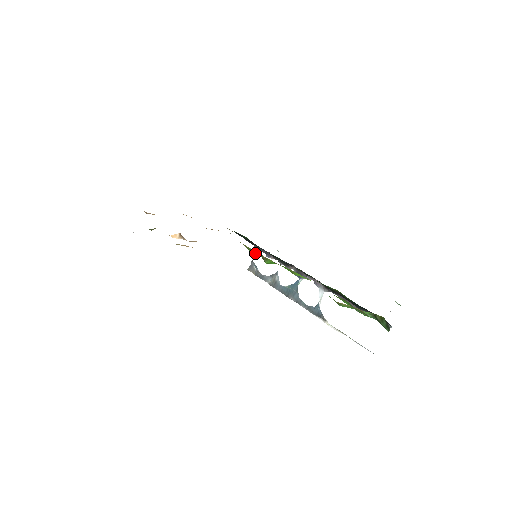
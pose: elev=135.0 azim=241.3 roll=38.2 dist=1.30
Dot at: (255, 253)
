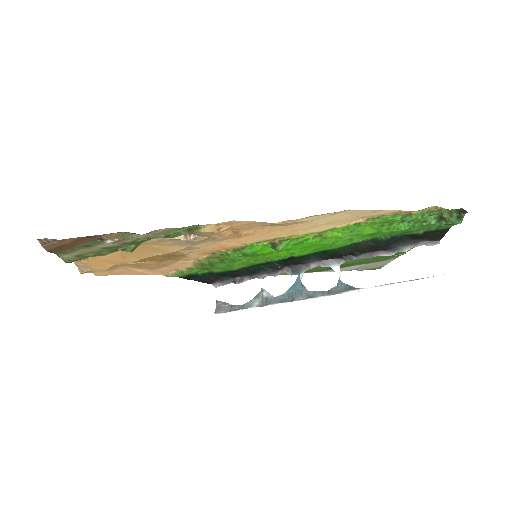
Dot at: (257, 249)
